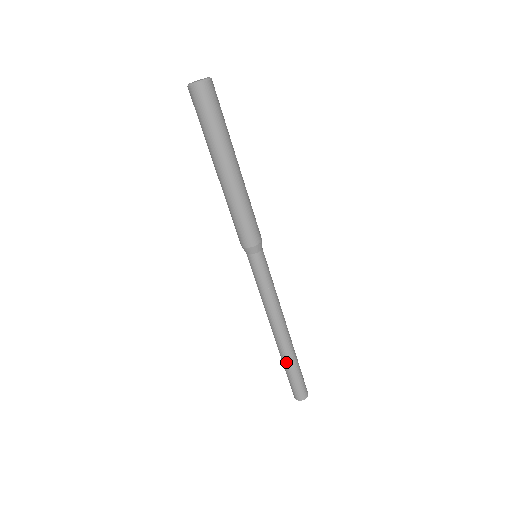
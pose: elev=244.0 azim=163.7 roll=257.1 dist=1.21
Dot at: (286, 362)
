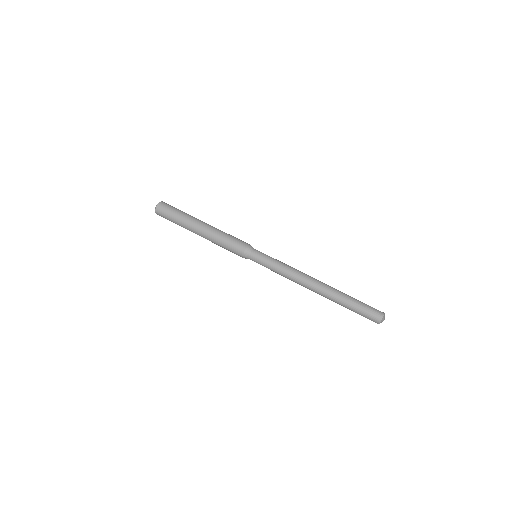
Dot at: (339, 300)
